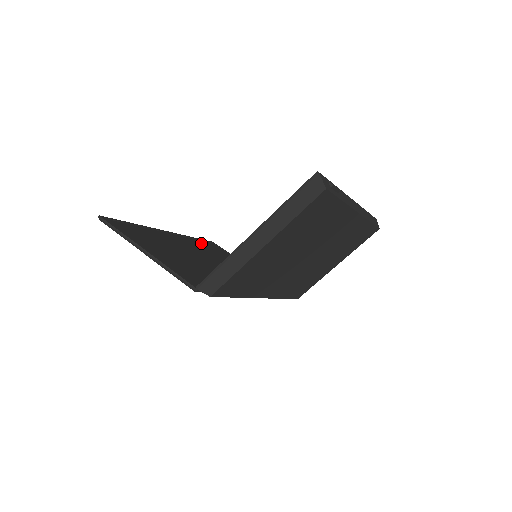
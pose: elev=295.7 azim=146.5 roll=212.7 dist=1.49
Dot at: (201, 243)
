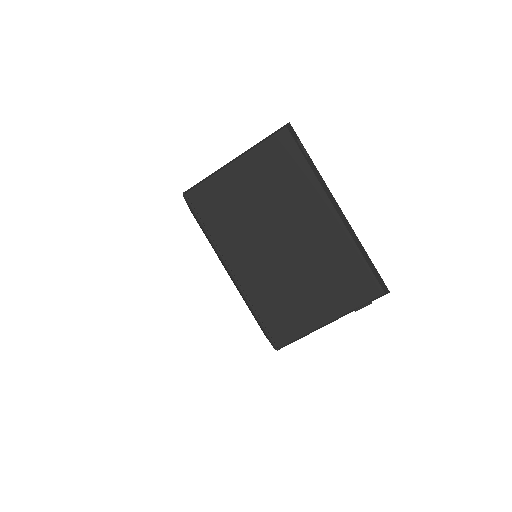
Dot at: occluded
